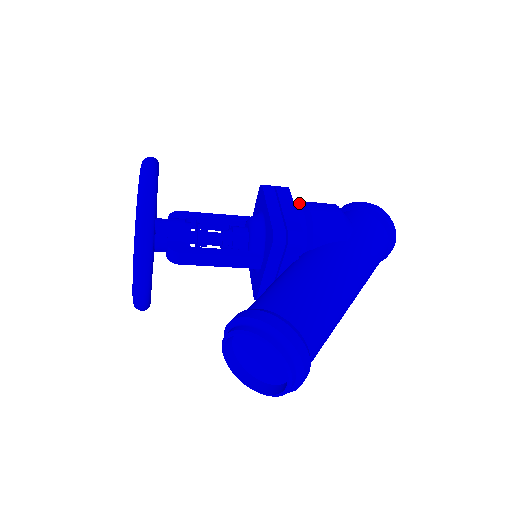
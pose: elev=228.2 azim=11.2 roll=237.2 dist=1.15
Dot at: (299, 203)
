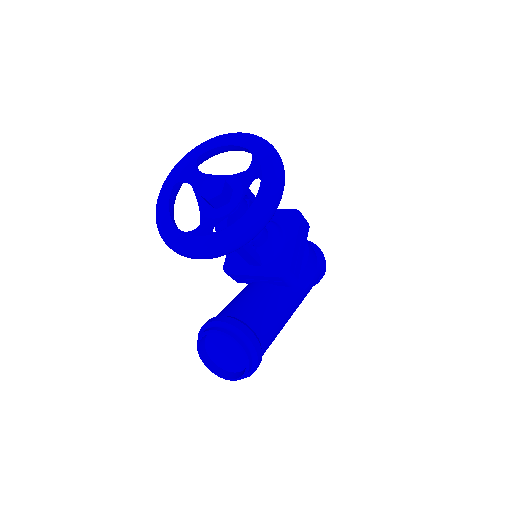
Dot at: occluded
